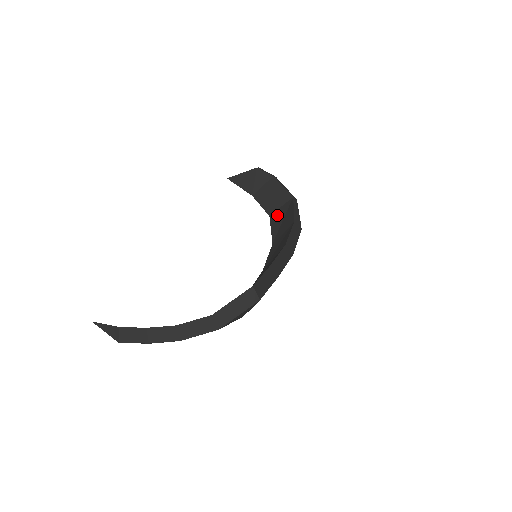
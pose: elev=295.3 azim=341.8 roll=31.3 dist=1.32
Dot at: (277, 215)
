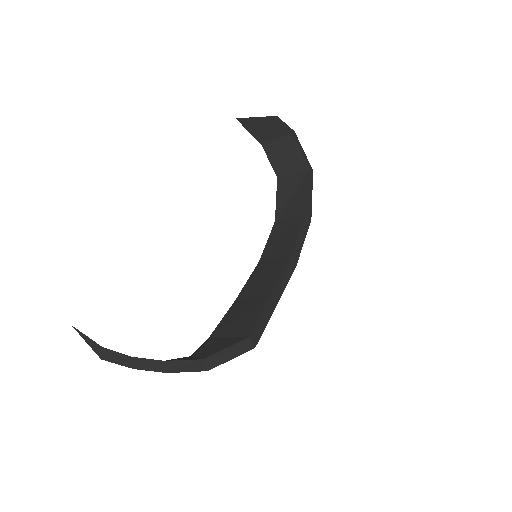
Dot at: (286, 183)
